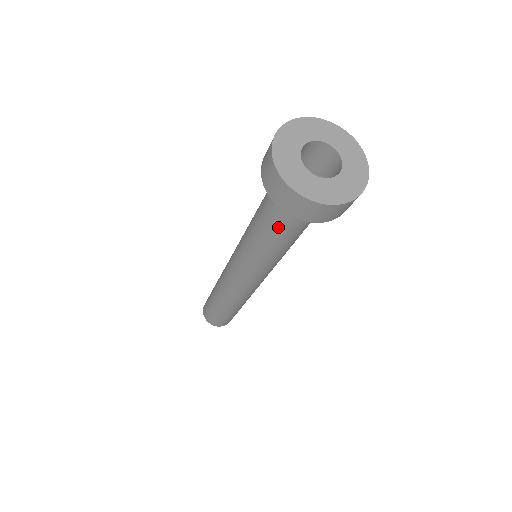
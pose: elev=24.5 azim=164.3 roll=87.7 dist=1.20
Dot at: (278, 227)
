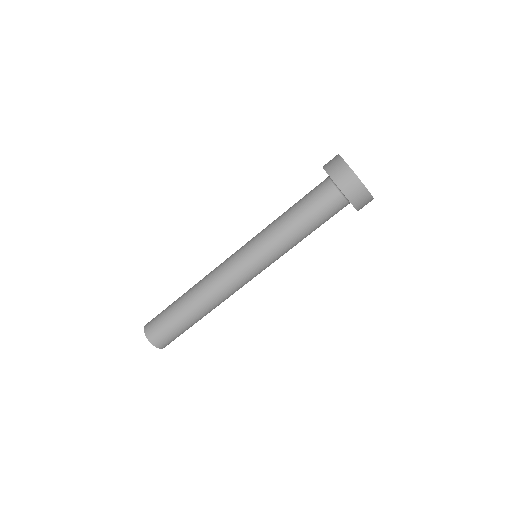
Dot at: (314, 213)
